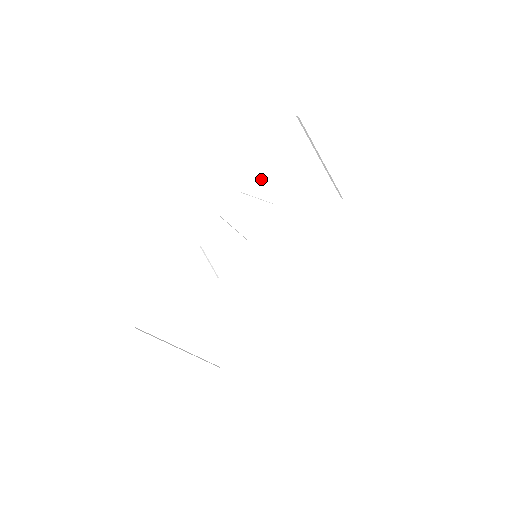
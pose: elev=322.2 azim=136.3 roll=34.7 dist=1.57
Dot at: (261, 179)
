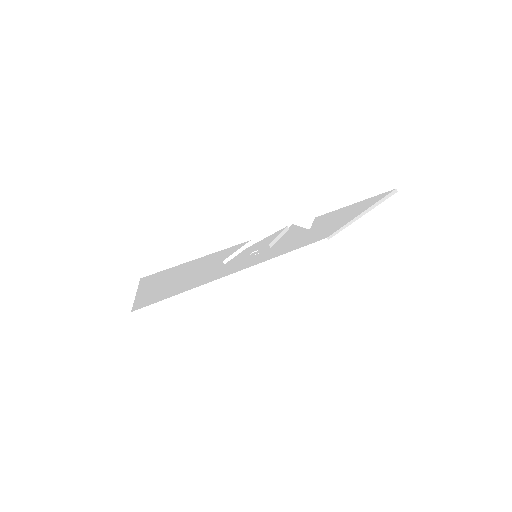
Dot at: (331, 214)
